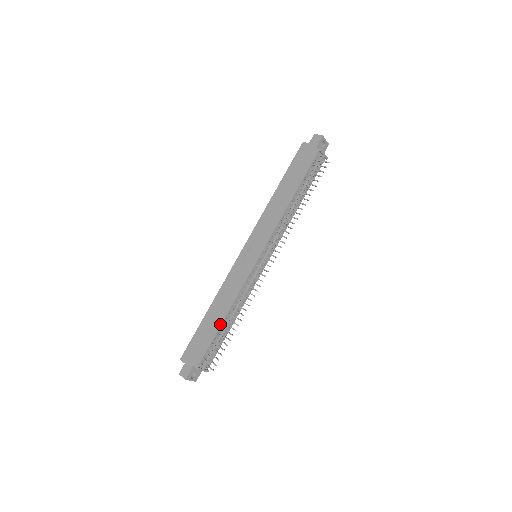
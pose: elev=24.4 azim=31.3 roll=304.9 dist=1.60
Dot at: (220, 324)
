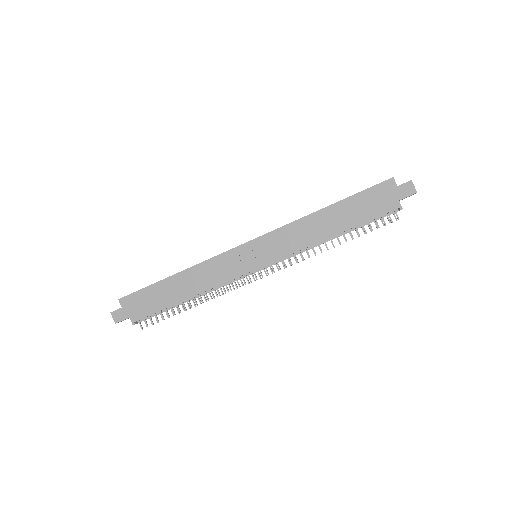
Dot at: (179, 301)
